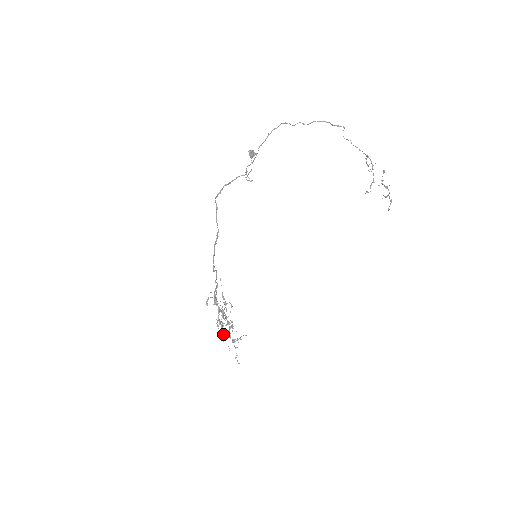
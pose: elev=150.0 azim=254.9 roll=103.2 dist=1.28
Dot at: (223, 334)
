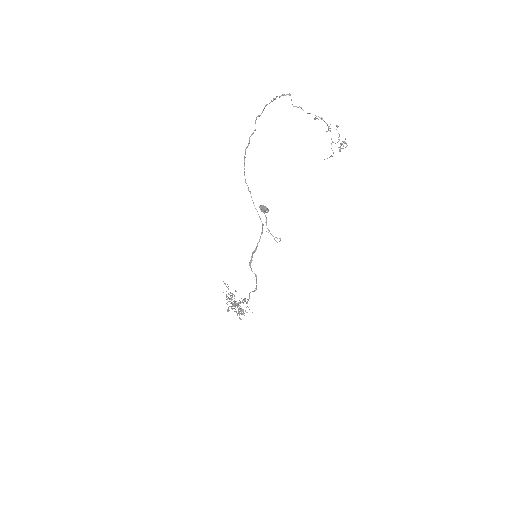
Dot at: occluded
